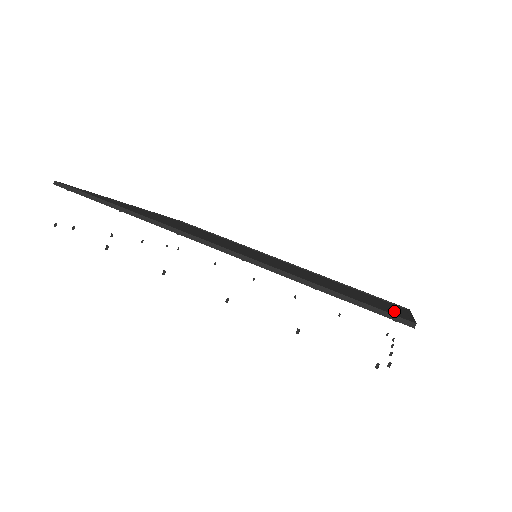
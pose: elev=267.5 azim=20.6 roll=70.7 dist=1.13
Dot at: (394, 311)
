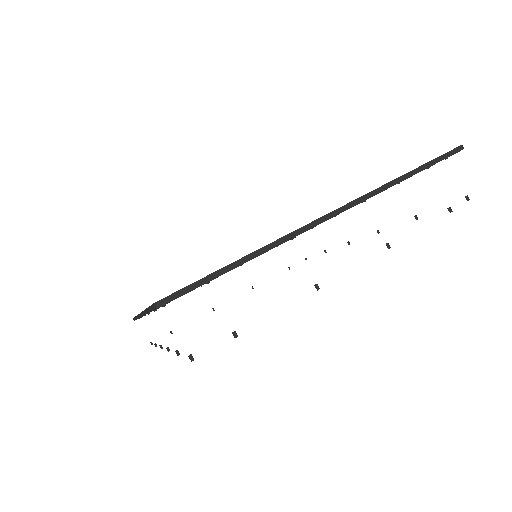
Dot at: occluded
